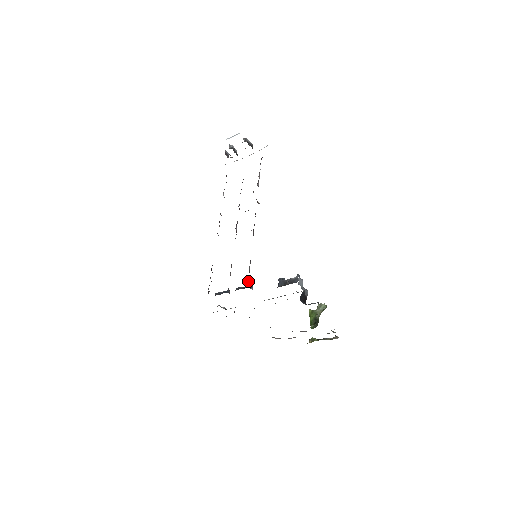
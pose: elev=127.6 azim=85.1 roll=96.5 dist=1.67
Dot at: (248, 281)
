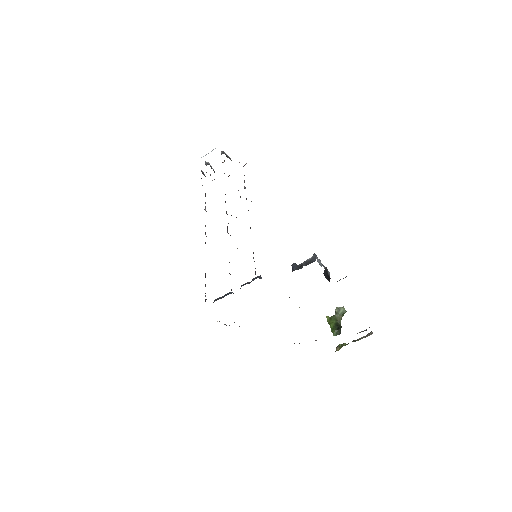
Dot at: (255, 271)
